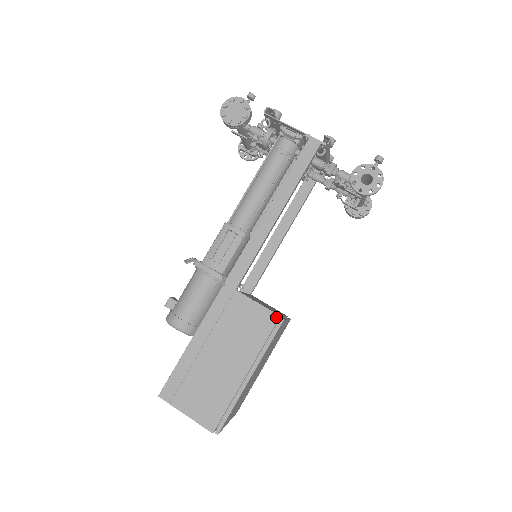
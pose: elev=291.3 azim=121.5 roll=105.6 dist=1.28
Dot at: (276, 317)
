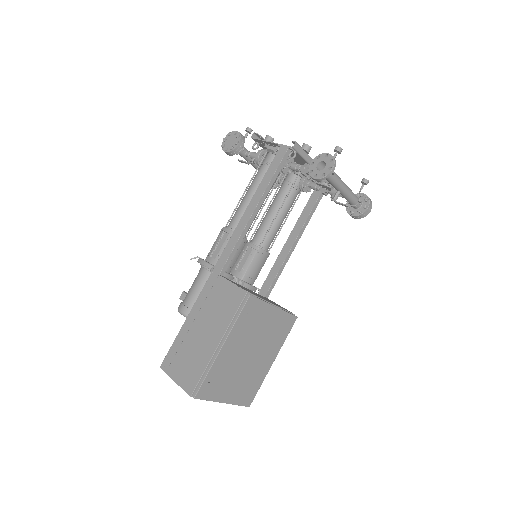
Dot at: (244, 293)
